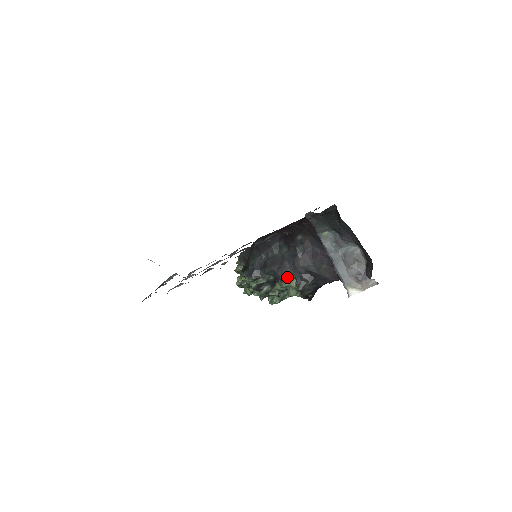
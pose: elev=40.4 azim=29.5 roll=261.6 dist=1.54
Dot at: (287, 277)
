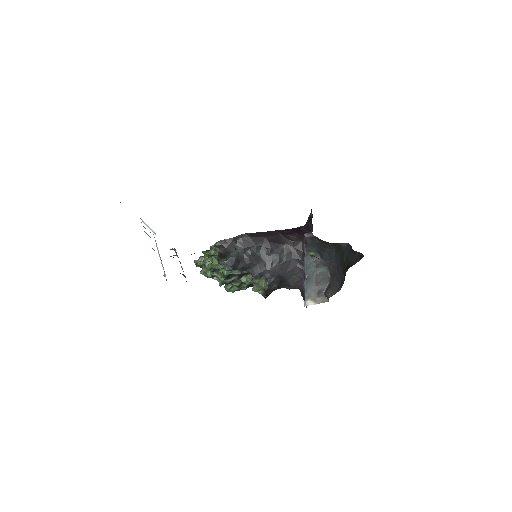
Dot at: (260, 276)
